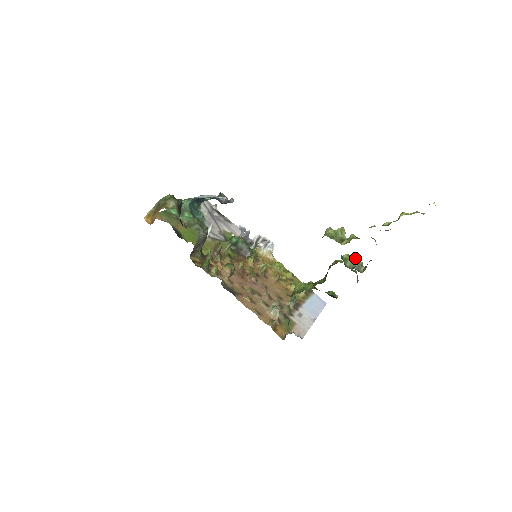
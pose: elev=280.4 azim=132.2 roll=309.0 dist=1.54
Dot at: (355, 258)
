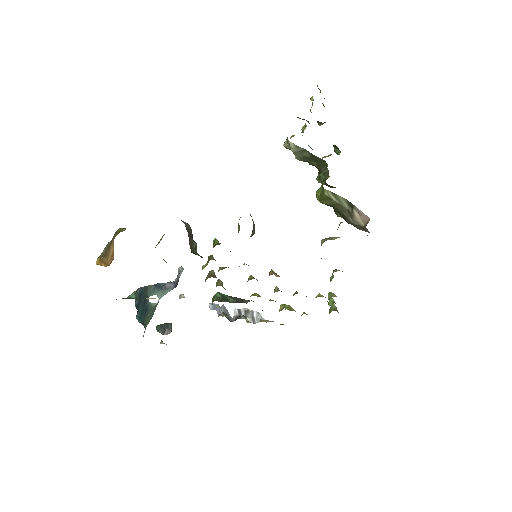
Dot at: occluded
